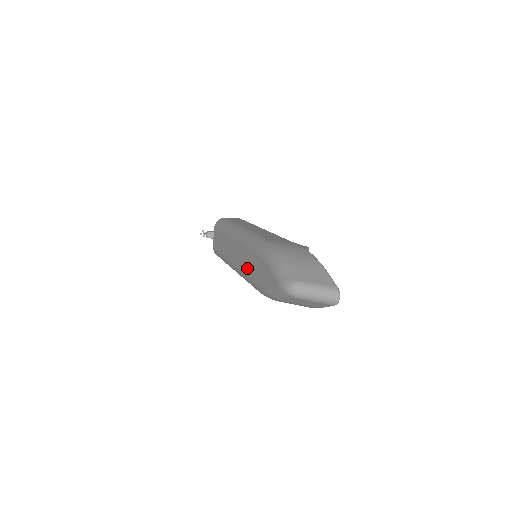
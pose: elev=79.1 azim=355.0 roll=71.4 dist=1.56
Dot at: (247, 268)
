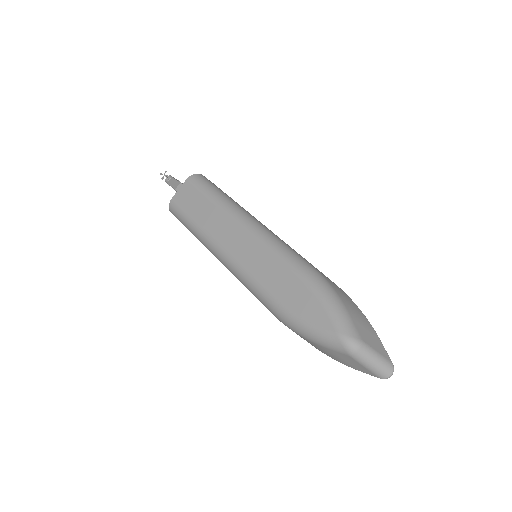
Dot at: (263, 275)
